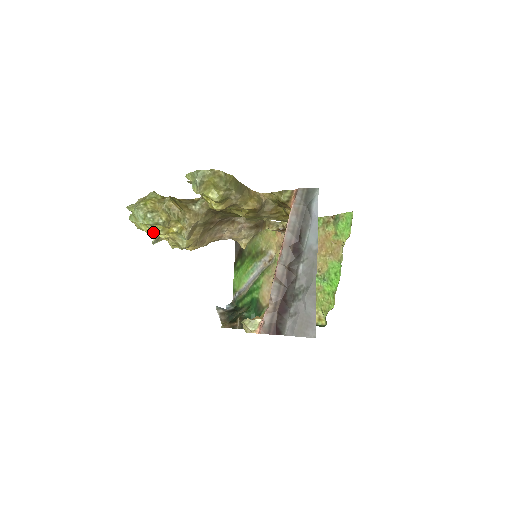
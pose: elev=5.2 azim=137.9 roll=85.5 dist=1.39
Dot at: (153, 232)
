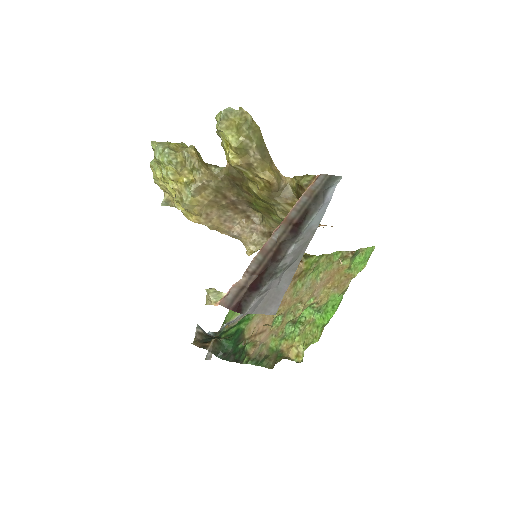
Dot at: (165, 179)
